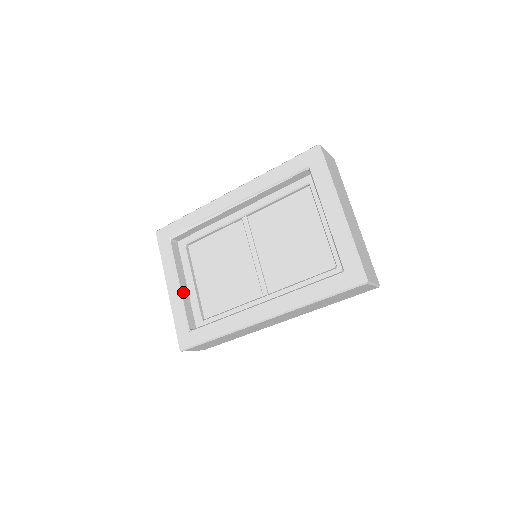
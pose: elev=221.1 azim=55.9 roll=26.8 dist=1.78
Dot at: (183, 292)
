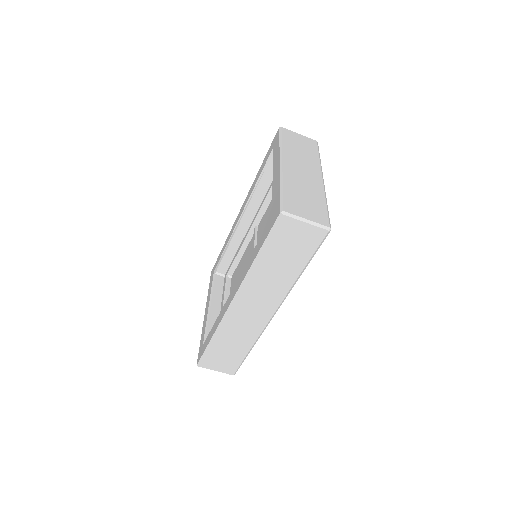
Dot at: (212, 313)
